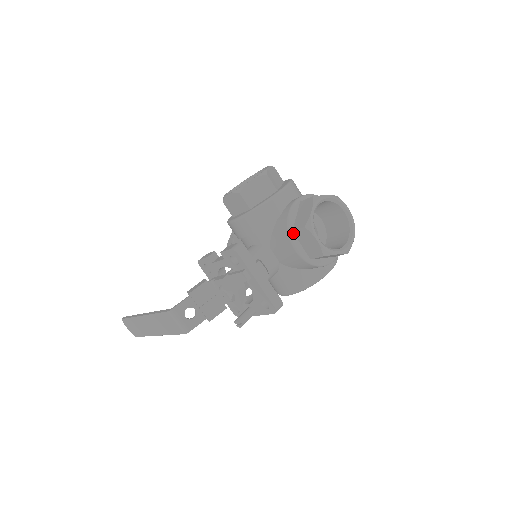
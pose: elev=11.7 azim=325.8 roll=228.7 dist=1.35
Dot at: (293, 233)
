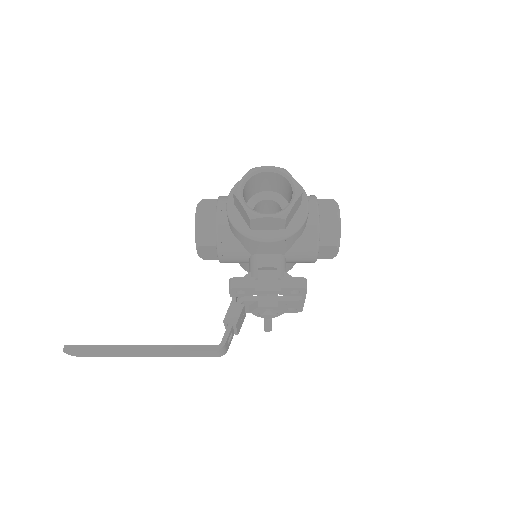
Dot at: (319, 247)
